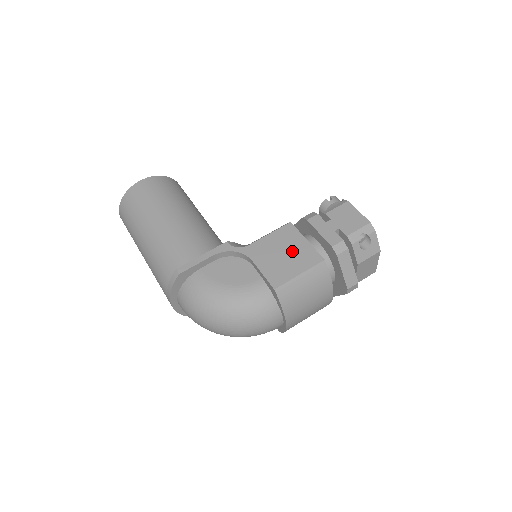
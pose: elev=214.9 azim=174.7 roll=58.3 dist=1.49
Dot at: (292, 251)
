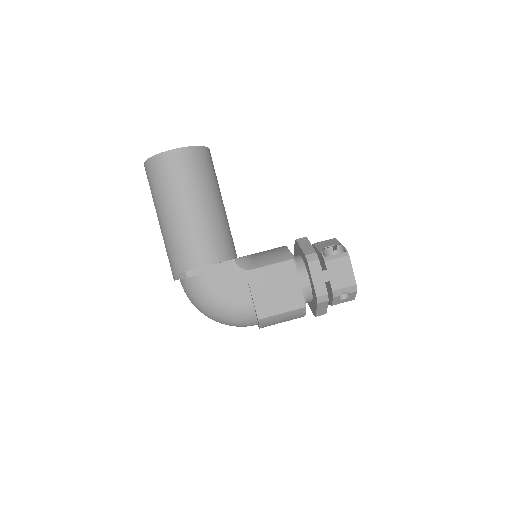
Dot at: (284, 289)
